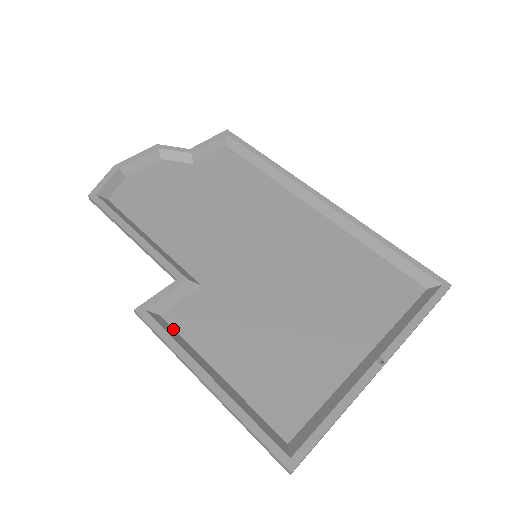
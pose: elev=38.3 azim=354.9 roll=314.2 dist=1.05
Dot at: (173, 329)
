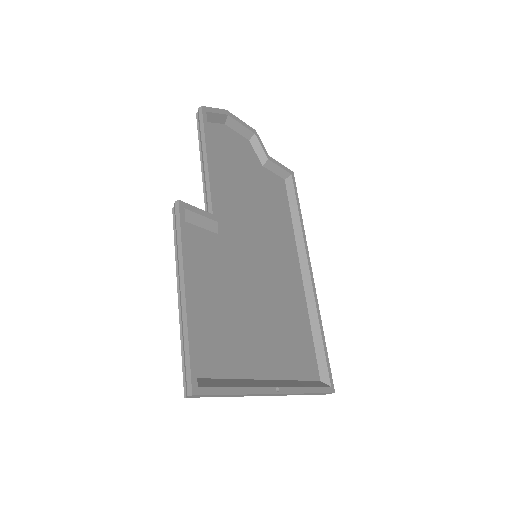
Dot at: (187, 238)
